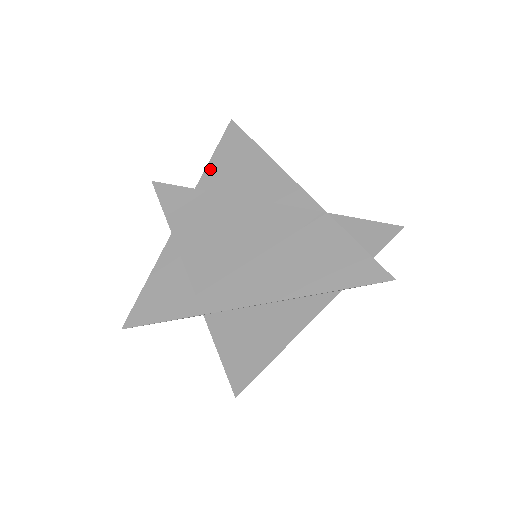
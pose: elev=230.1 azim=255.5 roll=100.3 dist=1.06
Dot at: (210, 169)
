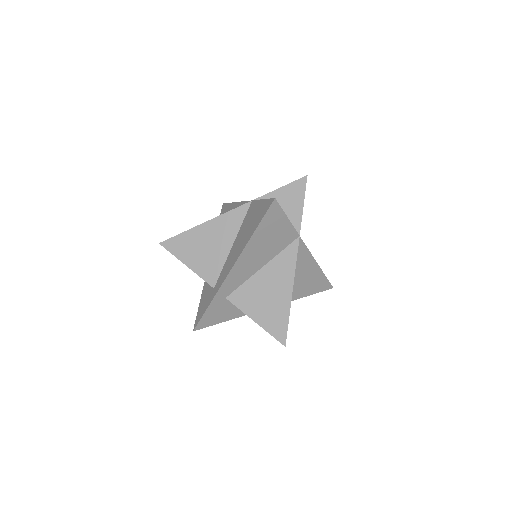
Dot at: occluded
